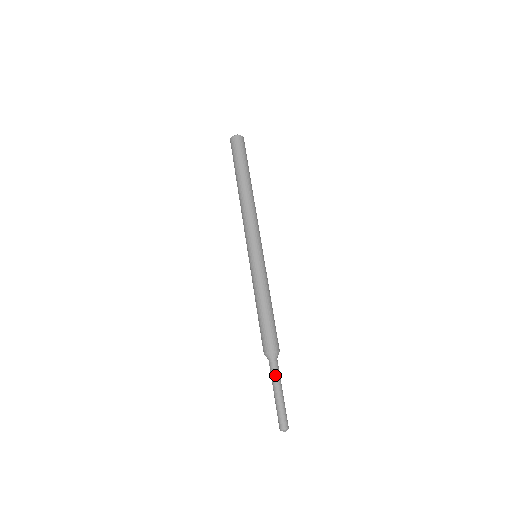
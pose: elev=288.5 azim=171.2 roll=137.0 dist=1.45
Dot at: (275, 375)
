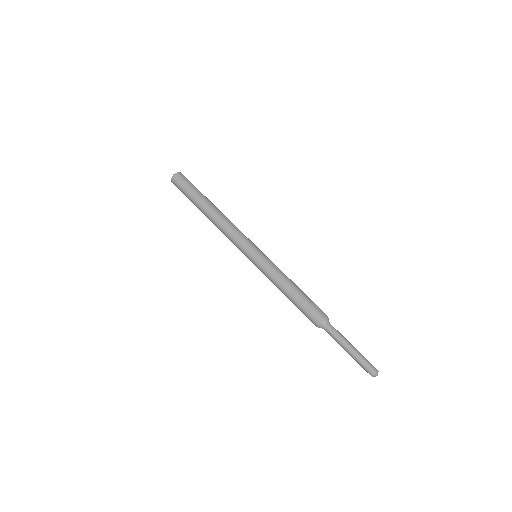
Dot at: (338, 336)
